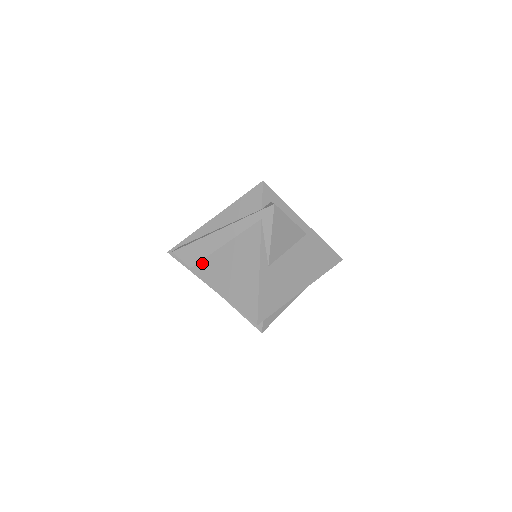
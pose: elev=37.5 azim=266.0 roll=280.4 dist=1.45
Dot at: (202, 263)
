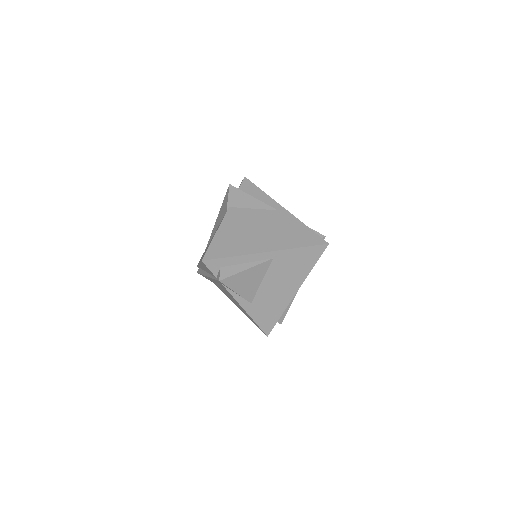
Dot at: (217, 285)
